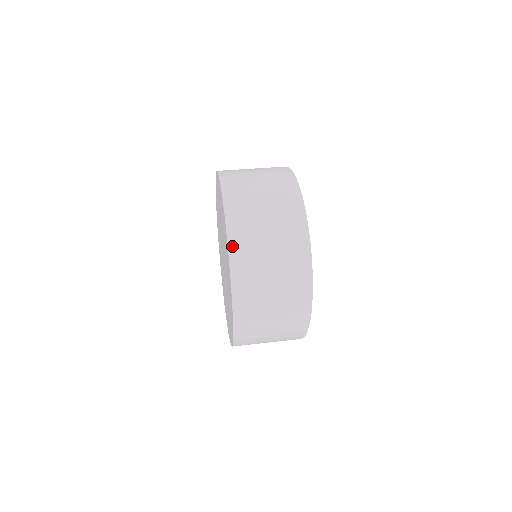
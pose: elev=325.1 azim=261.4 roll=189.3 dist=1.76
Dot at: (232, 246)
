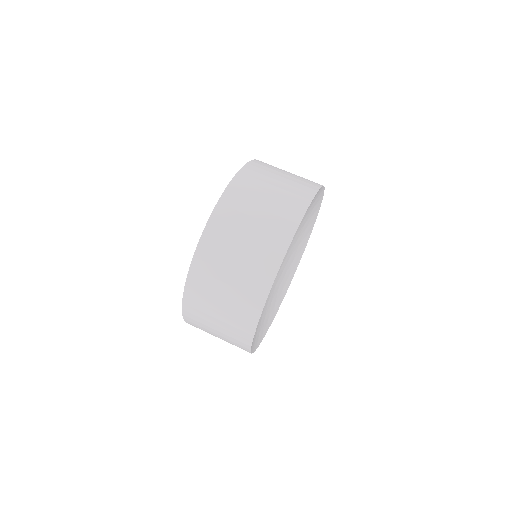
Dot at: (185, 311)
